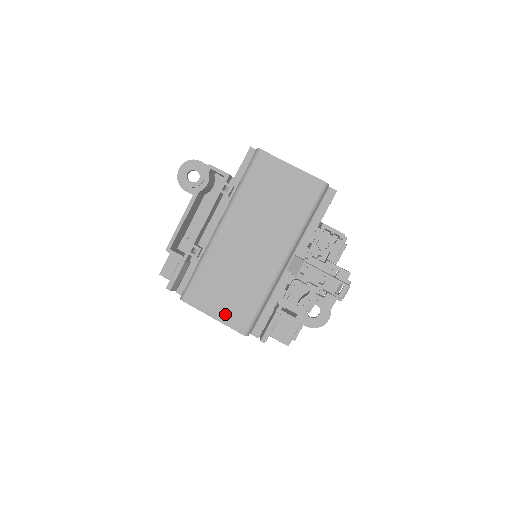
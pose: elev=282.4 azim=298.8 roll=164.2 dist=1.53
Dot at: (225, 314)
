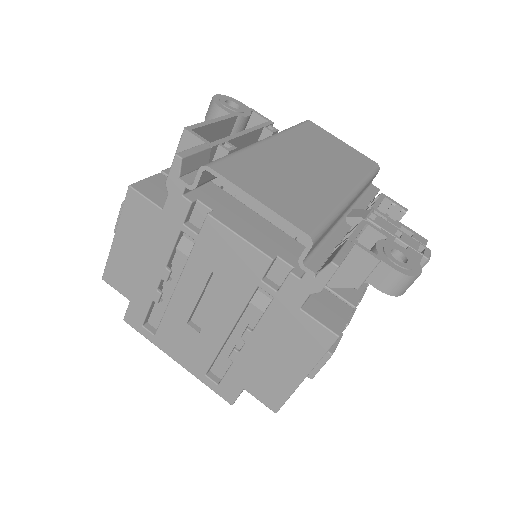
Dot at: (278, 204)
